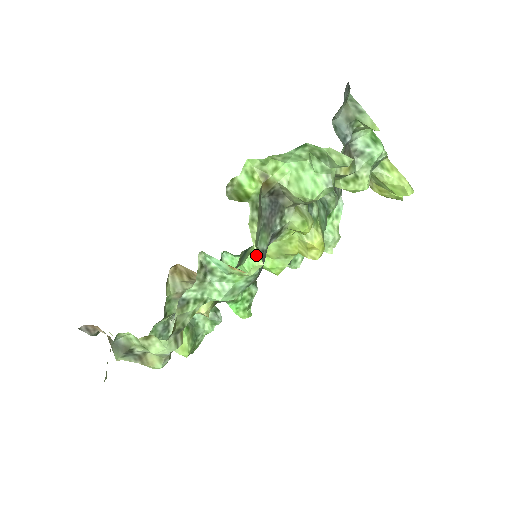
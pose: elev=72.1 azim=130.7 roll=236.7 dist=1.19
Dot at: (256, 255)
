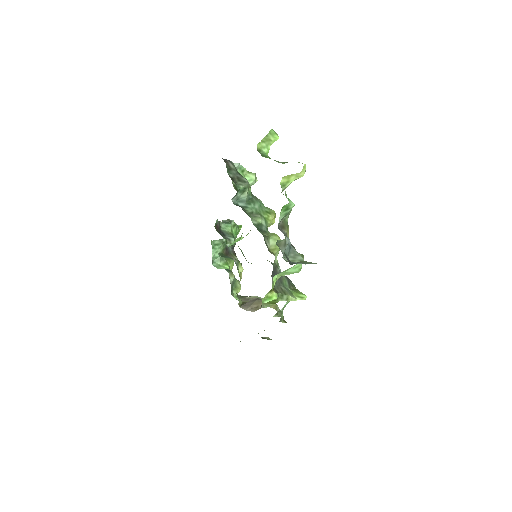
Dot at: occluded
